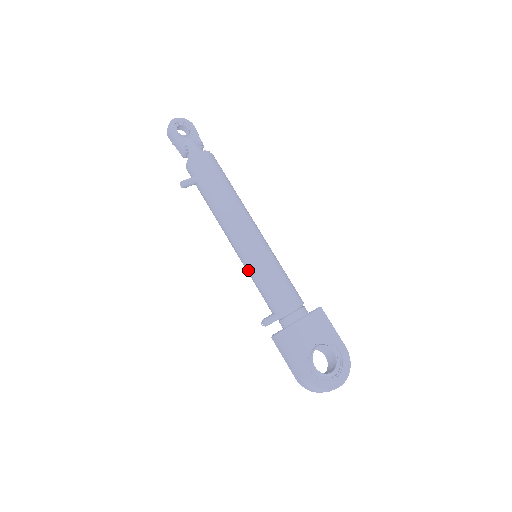
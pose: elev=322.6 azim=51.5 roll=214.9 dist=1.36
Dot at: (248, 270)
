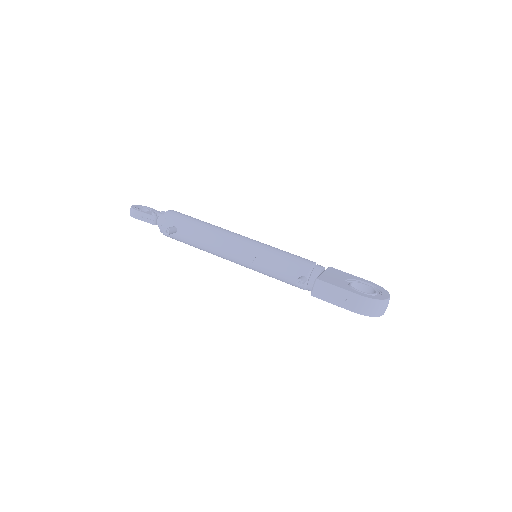
Dot at: (258, 263)
